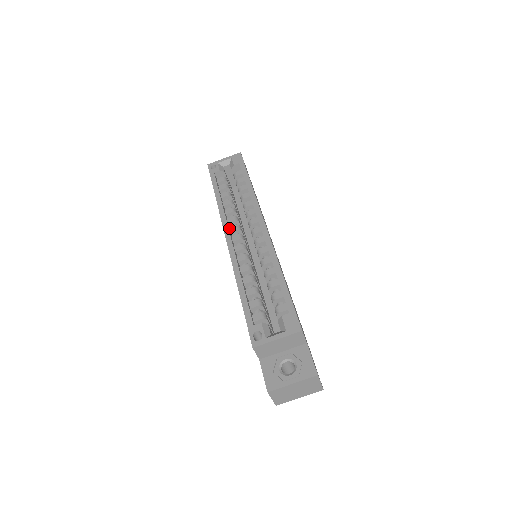
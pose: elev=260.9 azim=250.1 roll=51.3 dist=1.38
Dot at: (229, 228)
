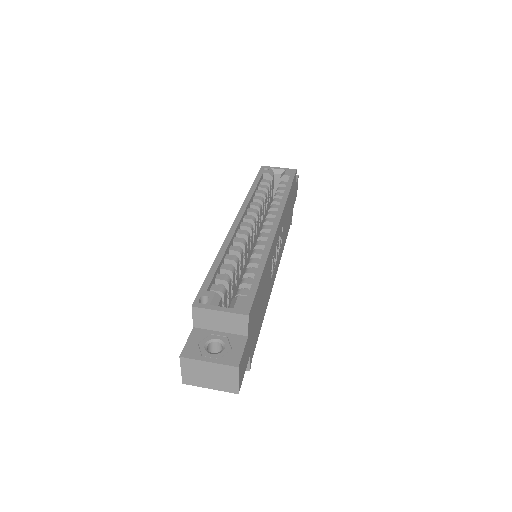
Dot at: (245, 215)
